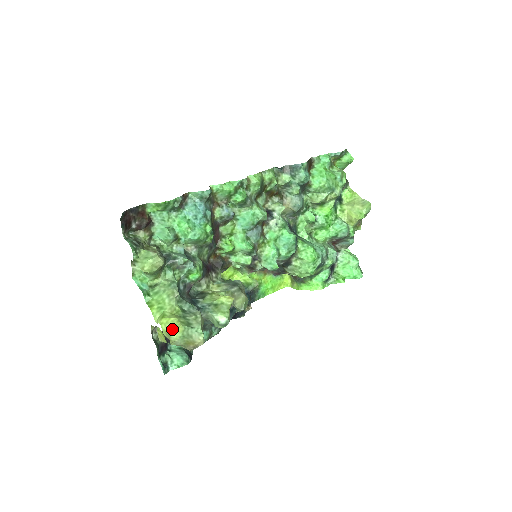
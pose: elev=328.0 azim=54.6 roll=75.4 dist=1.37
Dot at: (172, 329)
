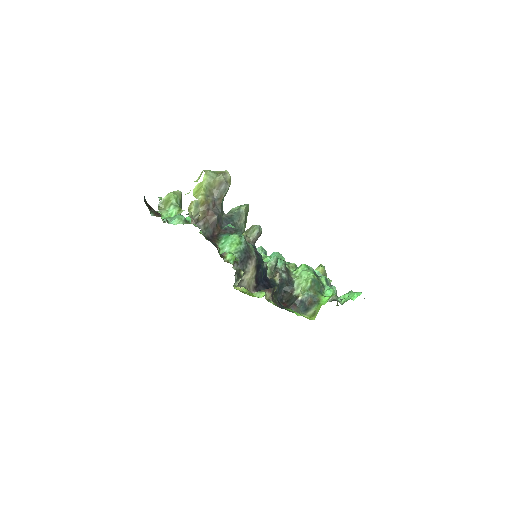
Dot at: occluded
